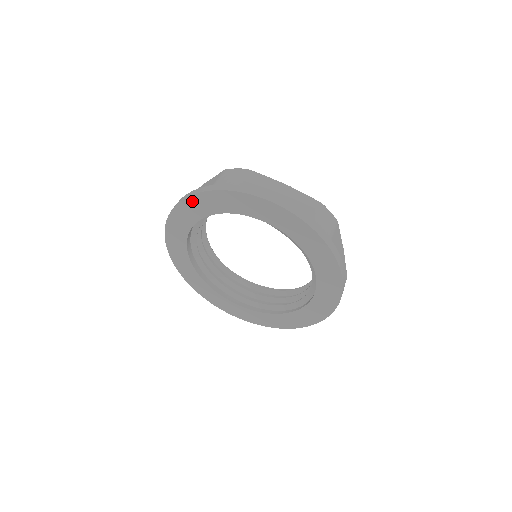
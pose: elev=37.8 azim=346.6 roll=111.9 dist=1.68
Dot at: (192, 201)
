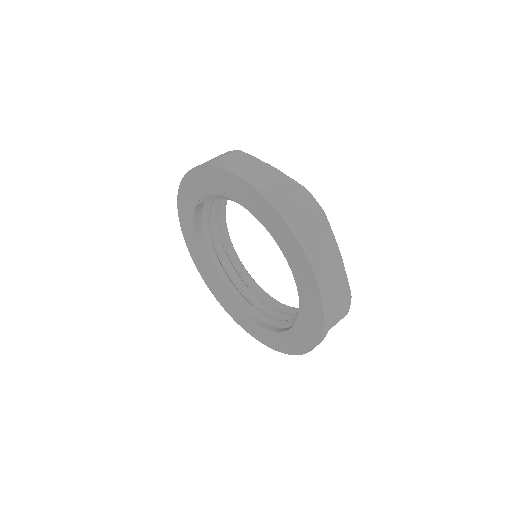
Dot at: (190, 248)
